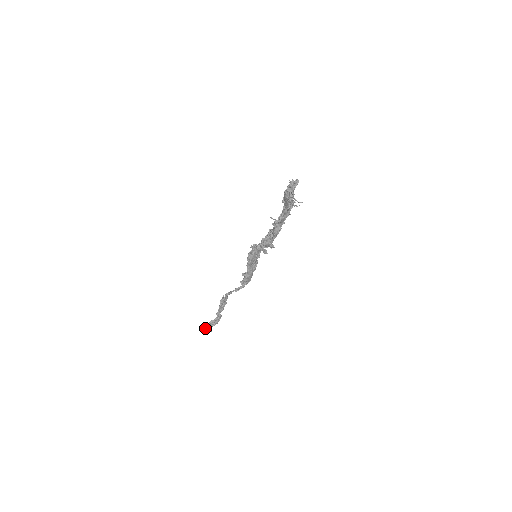
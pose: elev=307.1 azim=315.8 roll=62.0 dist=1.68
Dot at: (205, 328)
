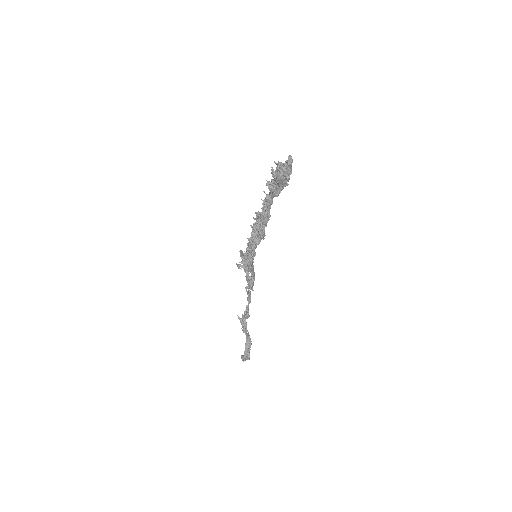
Dot at: (247, 355)
